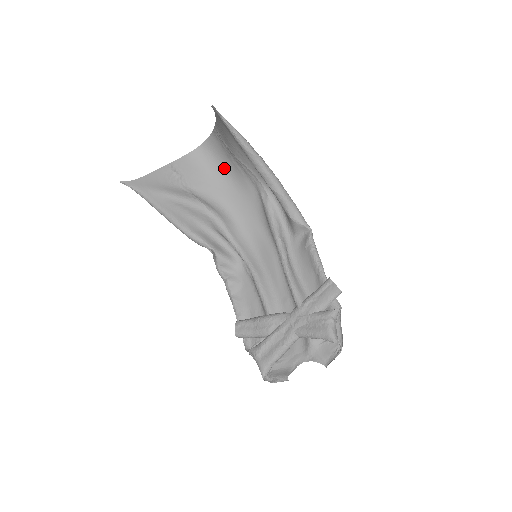
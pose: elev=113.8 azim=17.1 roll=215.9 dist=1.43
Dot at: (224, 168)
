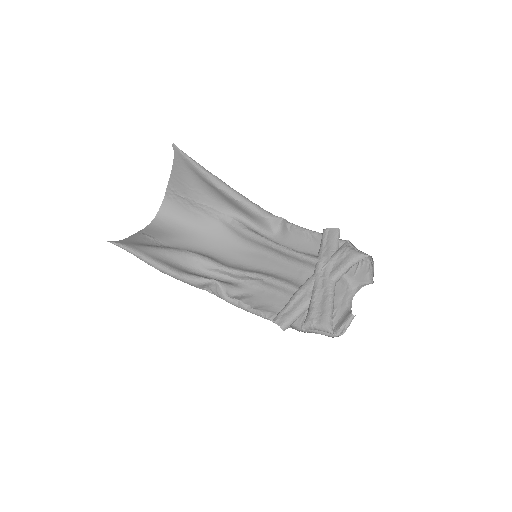
Dot at: (185, 223)
